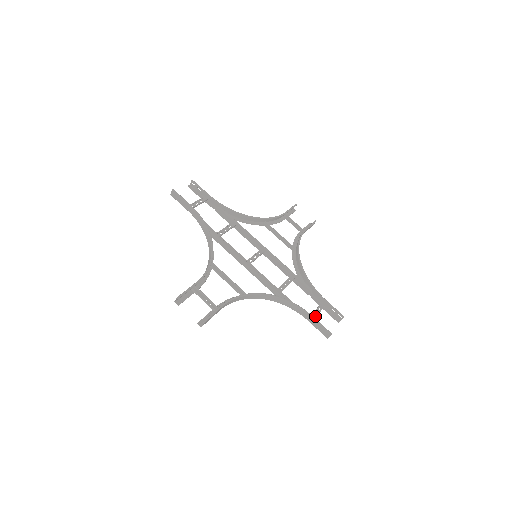
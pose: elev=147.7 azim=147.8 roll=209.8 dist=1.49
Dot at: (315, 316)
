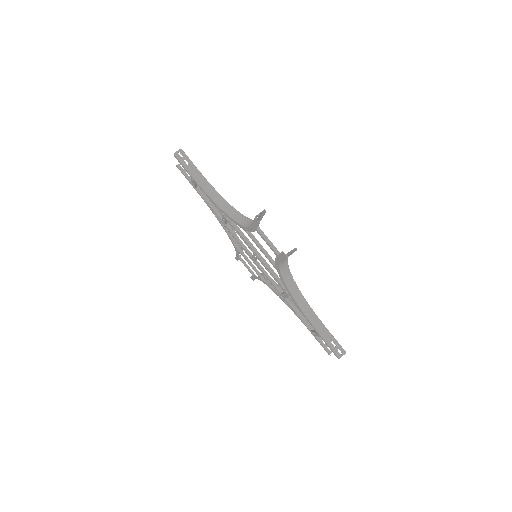
Dot at: occluded
